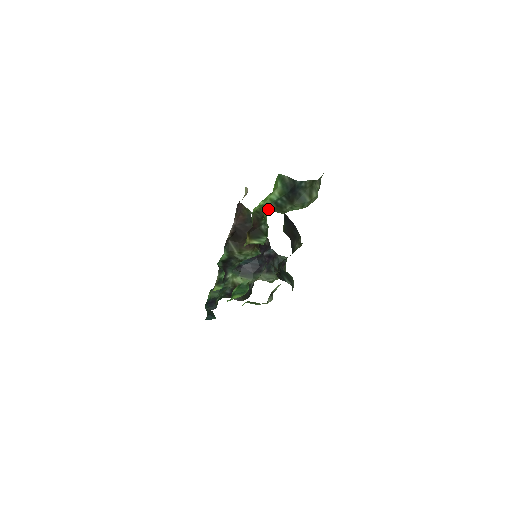
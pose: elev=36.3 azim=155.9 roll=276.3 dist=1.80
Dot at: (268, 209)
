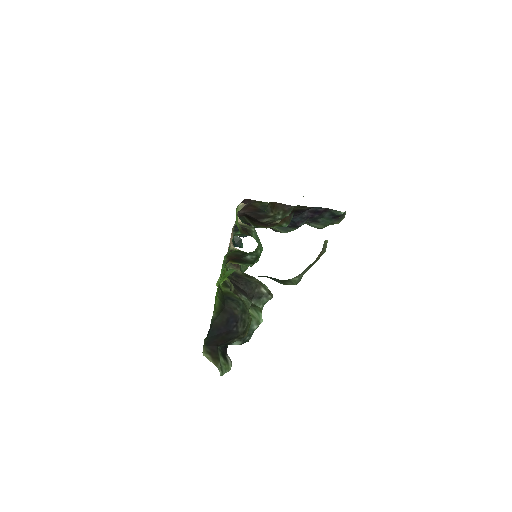
Dot at: occluded
